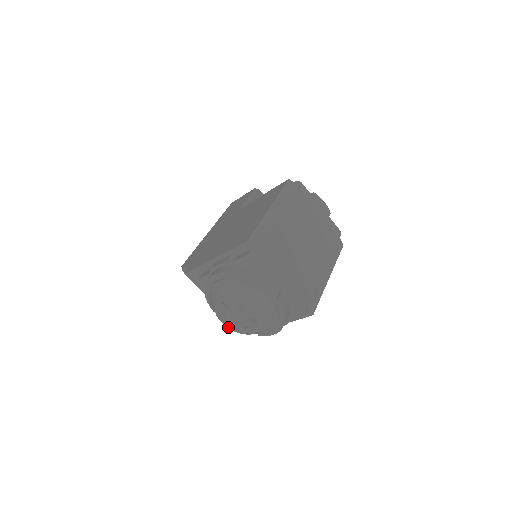
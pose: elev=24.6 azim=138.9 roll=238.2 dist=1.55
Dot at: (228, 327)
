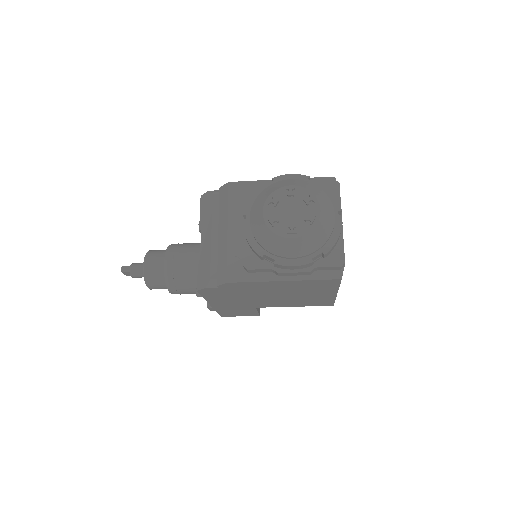
Dot at: (269, 218)
